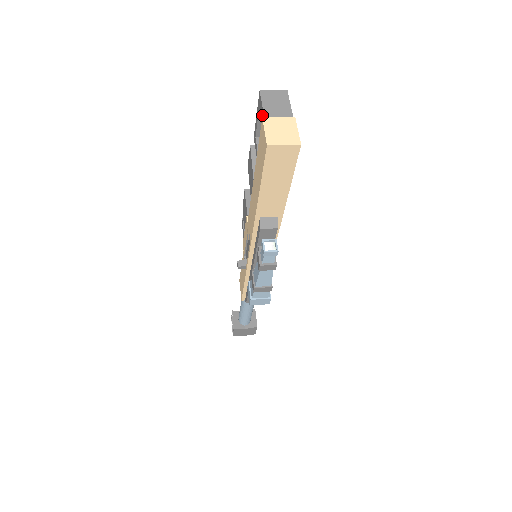
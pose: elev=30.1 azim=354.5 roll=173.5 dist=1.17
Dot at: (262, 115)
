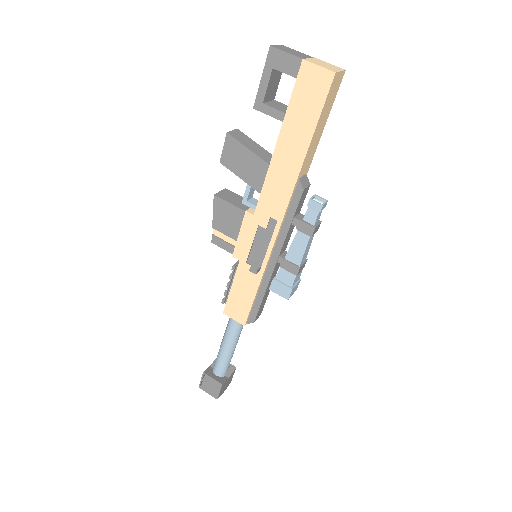
Dot at: (293, 61)
